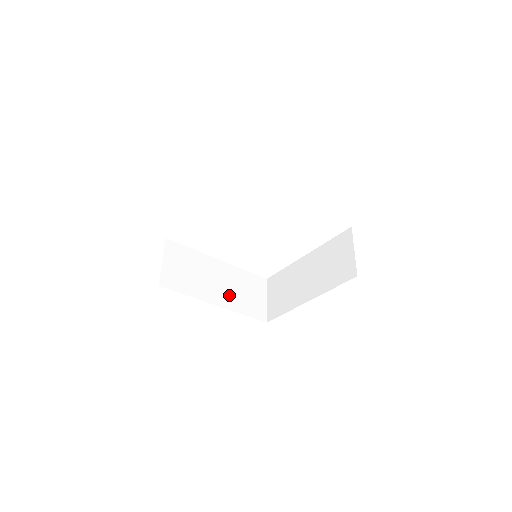
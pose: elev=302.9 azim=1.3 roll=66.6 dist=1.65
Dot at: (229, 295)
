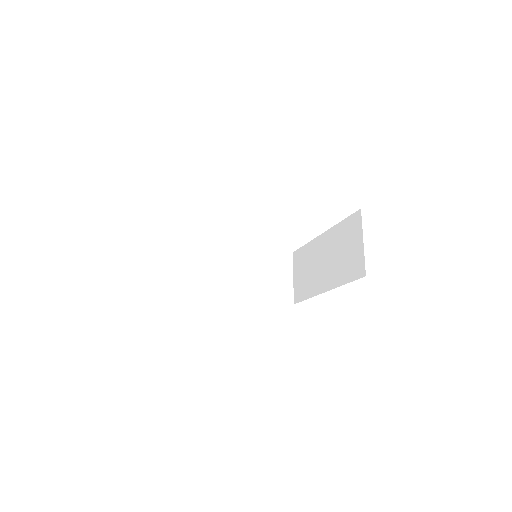
Dot at: (247, 285)
